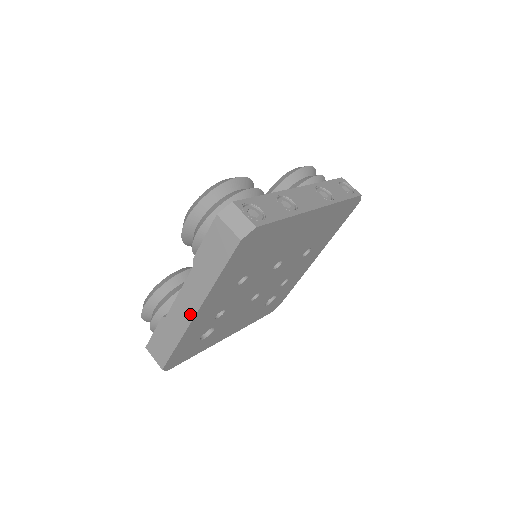
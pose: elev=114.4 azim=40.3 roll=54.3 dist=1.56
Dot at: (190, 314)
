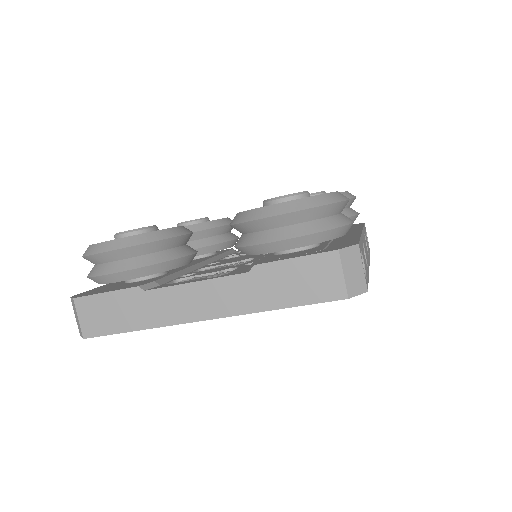
Dot at: (194, 314)
